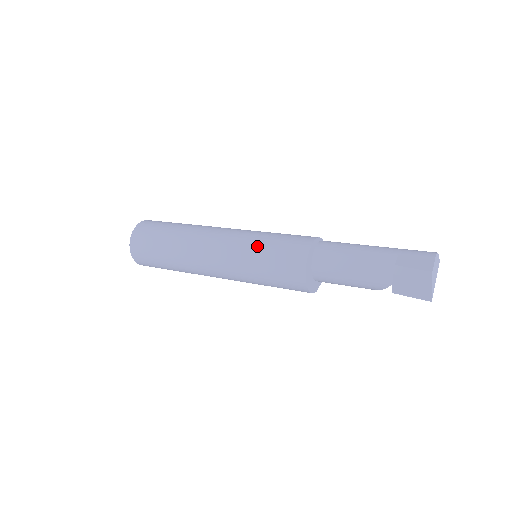
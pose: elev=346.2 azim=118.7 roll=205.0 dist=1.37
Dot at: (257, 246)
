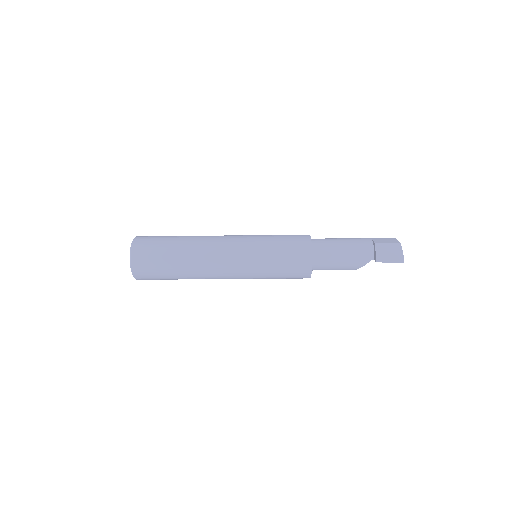
Dot at: (266, 241)
